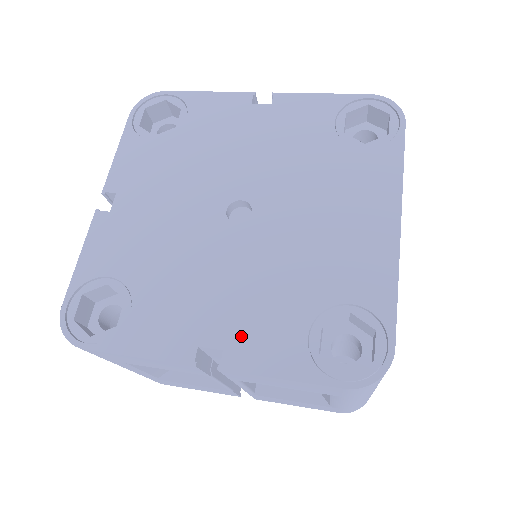
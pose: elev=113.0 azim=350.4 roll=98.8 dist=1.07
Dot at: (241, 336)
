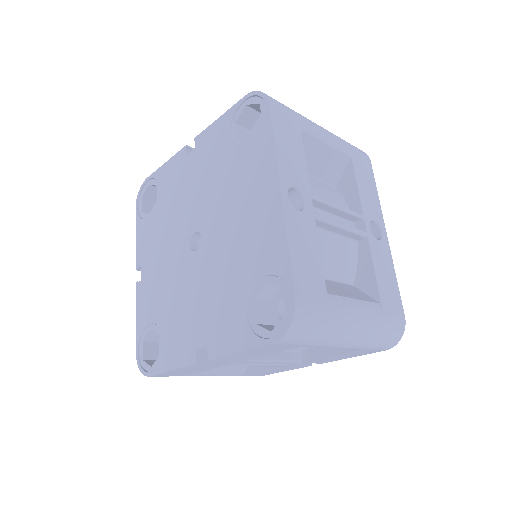
Dot at: (213, 332)
